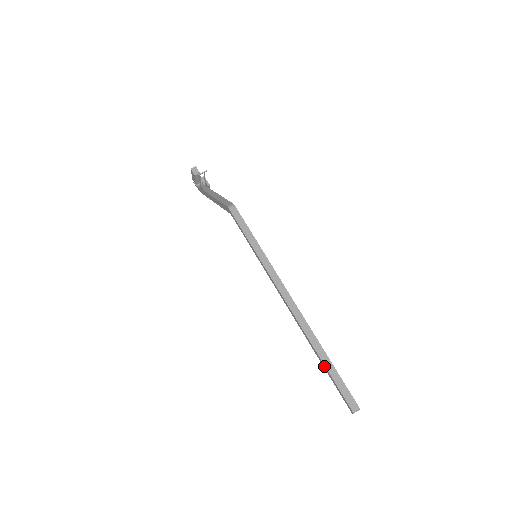
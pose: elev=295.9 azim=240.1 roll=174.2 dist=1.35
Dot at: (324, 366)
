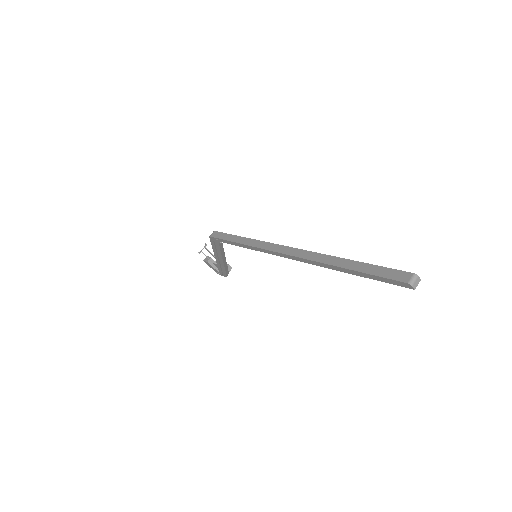
Dot at: (349, 271)
